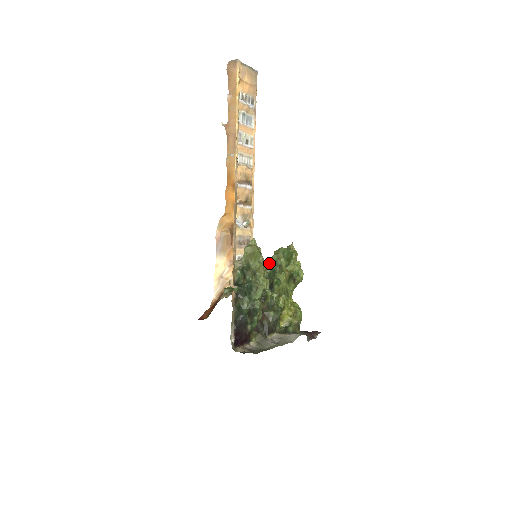
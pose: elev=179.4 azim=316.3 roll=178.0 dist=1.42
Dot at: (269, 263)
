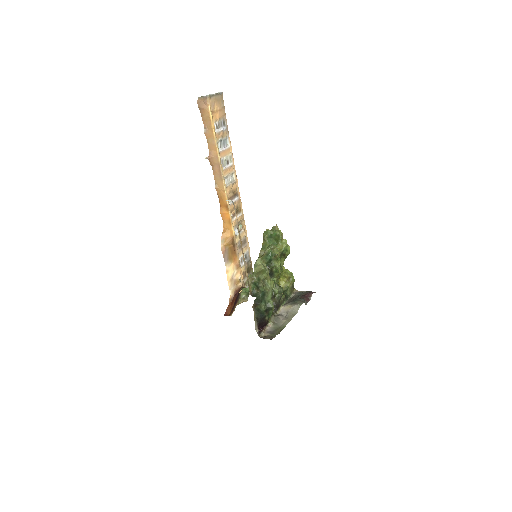
Dot at: (266, 255)
